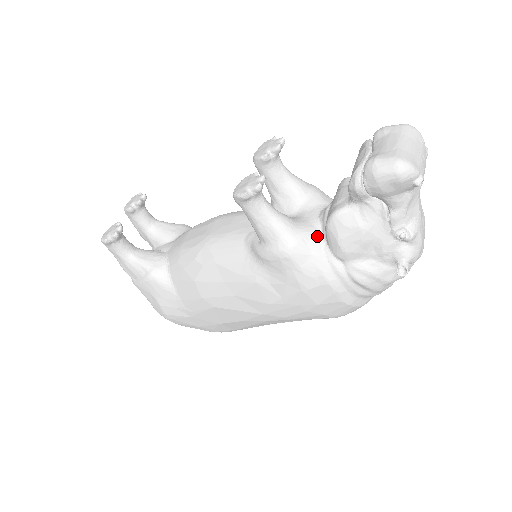
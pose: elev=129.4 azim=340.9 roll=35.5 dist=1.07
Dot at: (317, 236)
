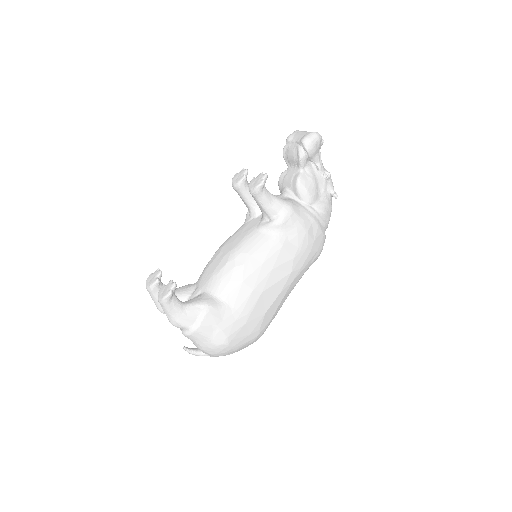
Dot at: (294, 200)
